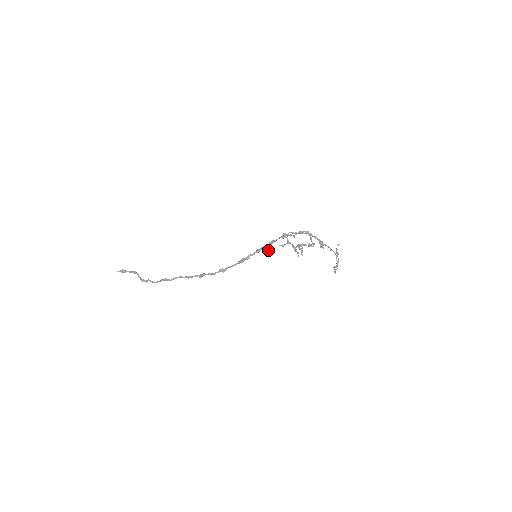
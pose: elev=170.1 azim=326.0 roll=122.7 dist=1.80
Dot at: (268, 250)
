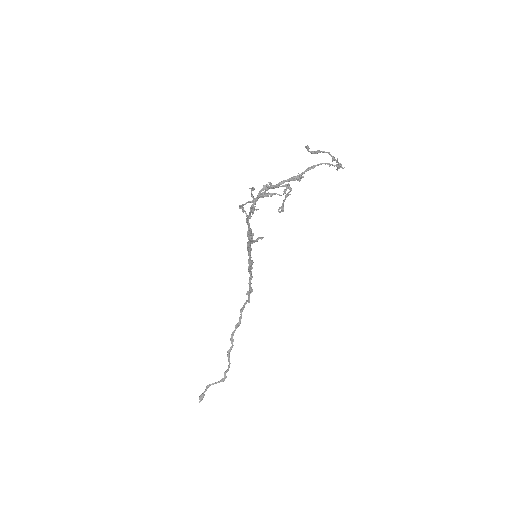
Dot at: (257, 241)
